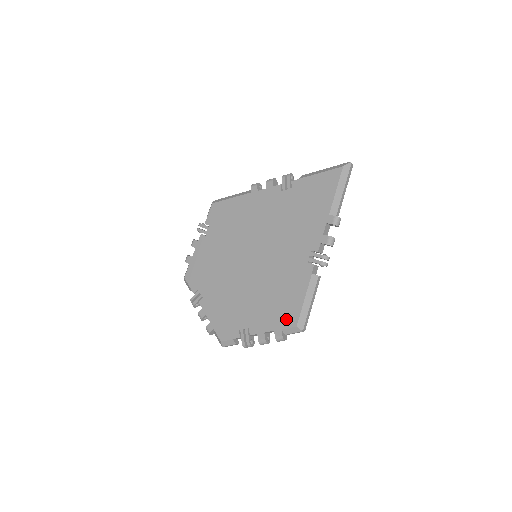
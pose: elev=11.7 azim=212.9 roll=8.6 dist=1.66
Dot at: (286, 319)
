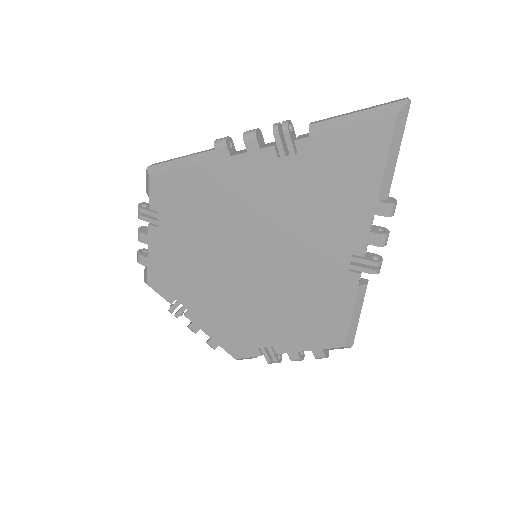
Dot at: (327, 339)
